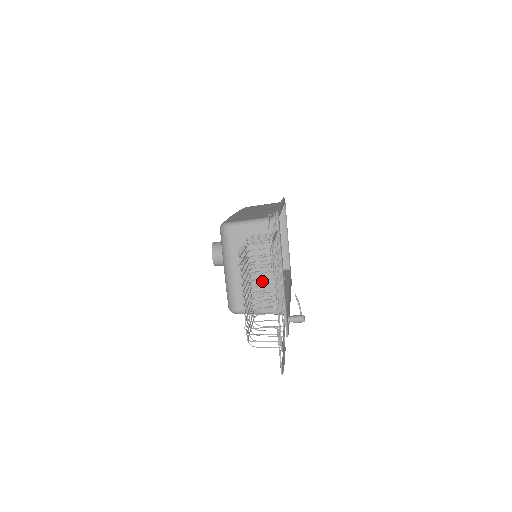
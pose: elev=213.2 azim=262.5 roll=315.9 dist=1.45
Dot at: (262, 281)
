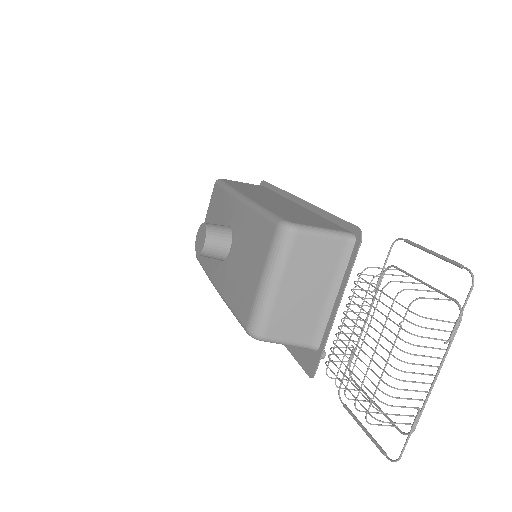
Dot at: (308, 307)
